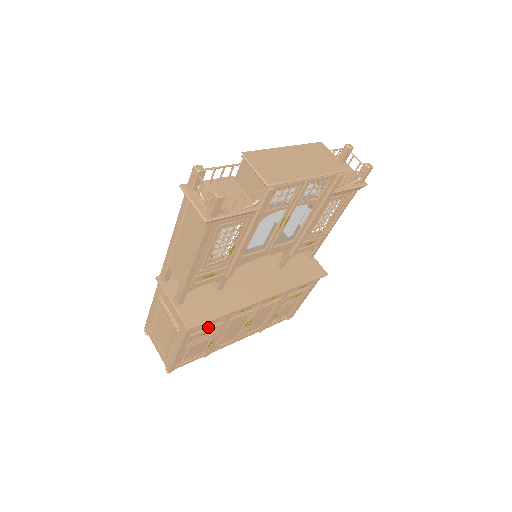
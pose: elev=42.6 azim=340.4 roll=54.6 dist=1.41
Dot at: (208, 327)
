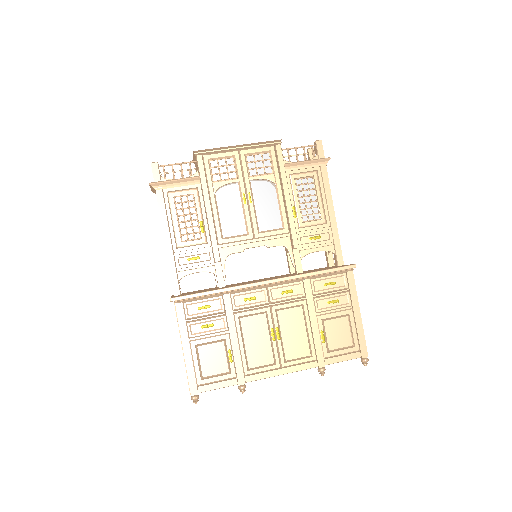
Dot at: (206, 314)
